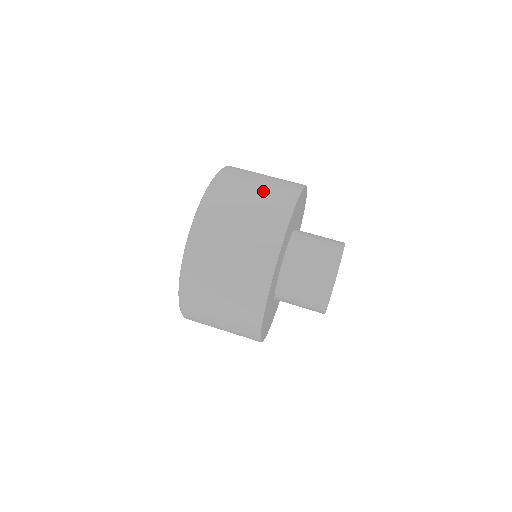
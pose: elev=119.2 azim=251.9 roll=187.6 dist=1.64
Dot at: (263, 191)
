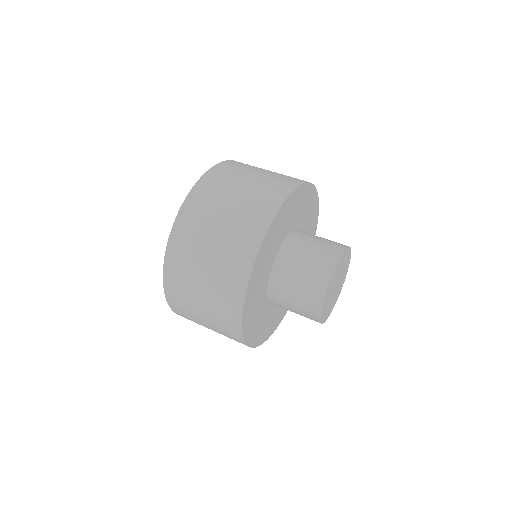
Dot at: (233, 217)
